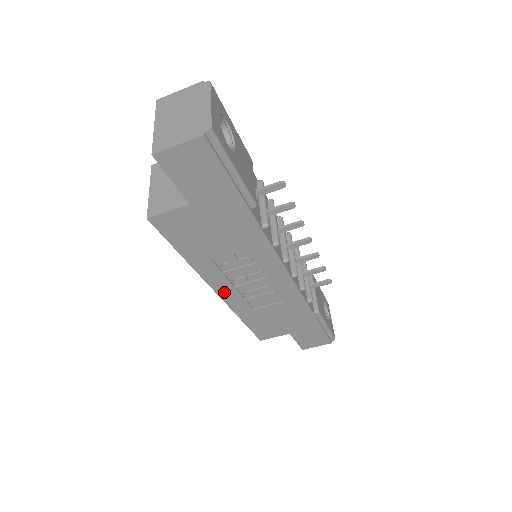
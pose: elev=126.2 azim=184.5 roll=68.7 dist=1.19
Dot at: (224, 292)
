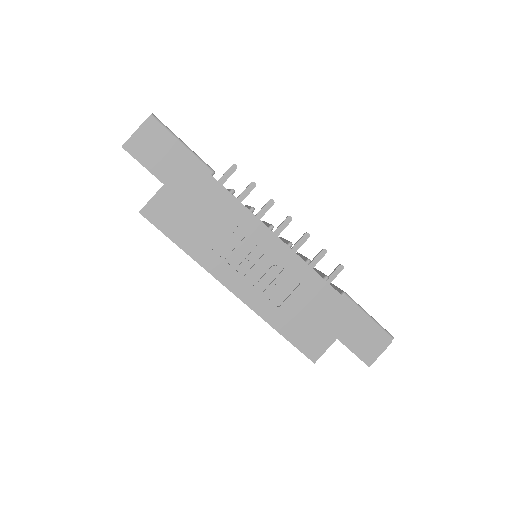
Dot at: (238, 288)
